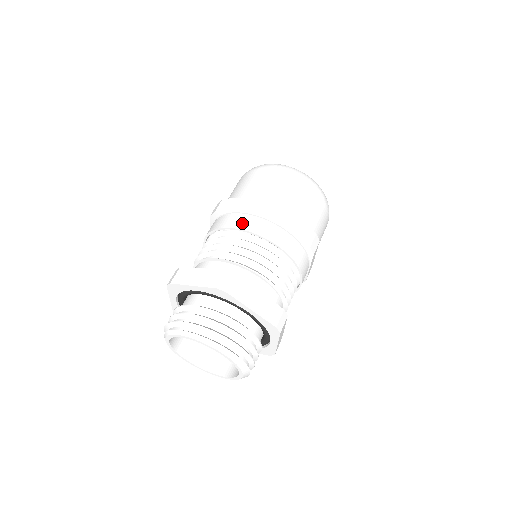
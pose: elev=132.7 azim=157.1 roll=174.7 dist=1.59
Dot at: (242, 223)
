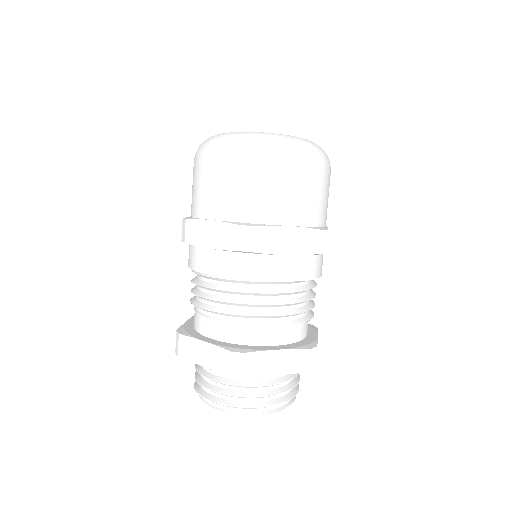
Dot at: (300, 271)
